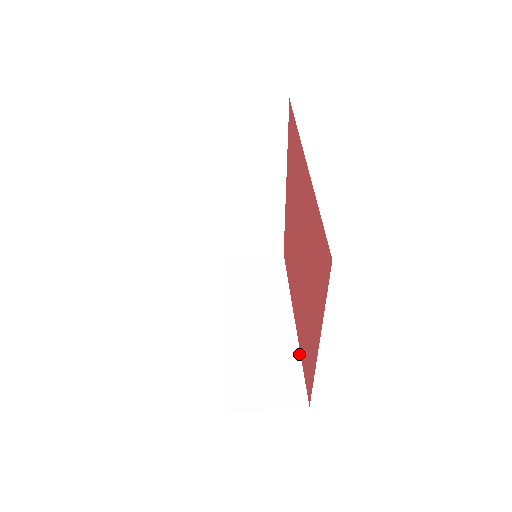
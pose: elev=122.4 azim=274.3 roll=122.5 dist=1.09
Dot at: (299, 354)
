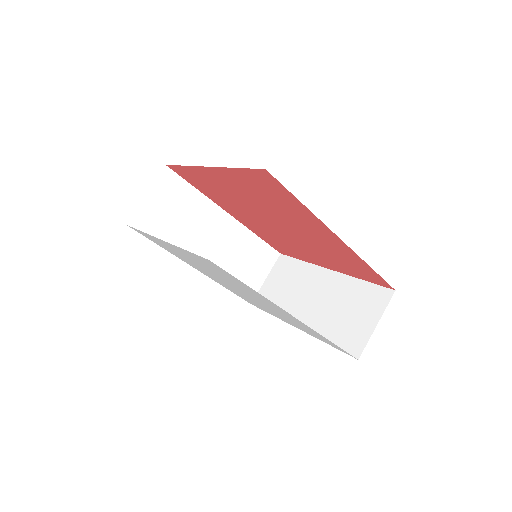
Dot at: (252, 233)
